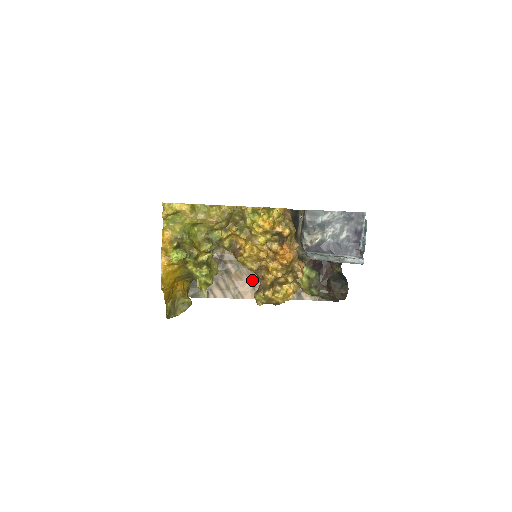
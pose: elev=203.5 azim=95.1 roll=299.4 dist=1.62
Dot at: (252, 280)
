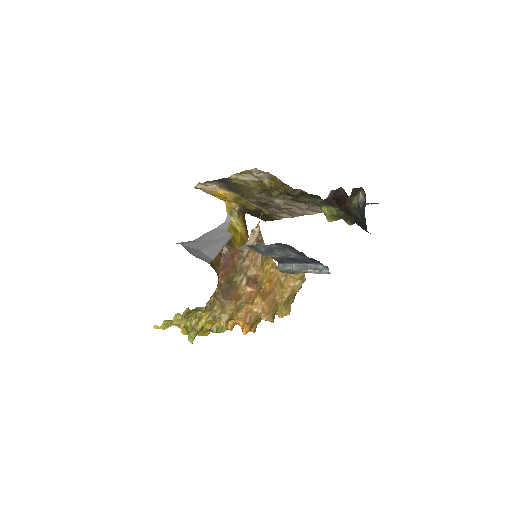
Dot at: (298, 206)
